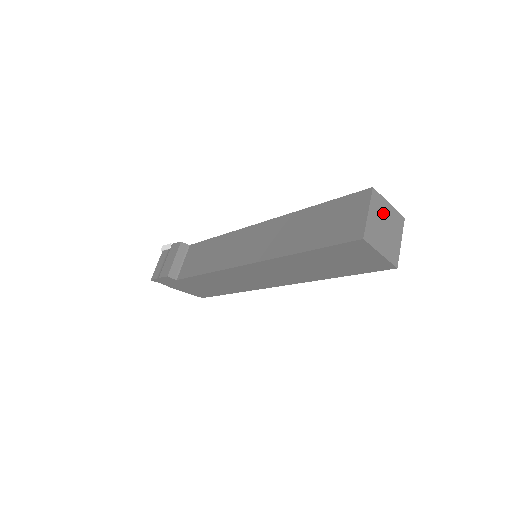
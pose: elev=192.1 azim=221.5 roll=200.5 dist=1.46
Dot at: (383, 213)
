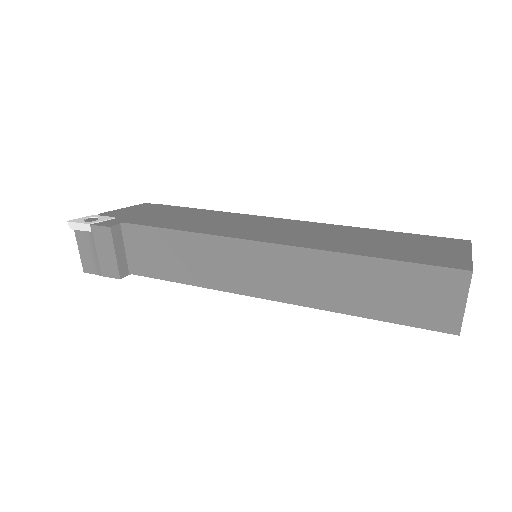
Dot at: occluded
